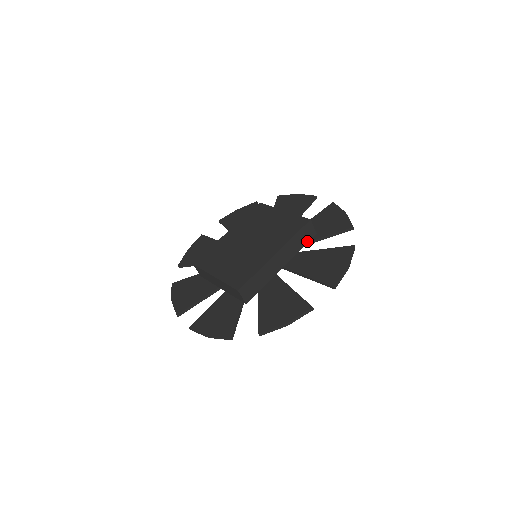
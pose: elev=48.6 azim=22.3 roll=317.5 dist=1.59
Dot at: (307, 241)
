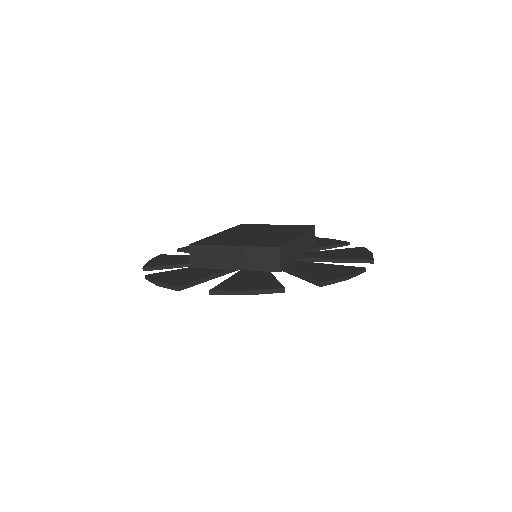
Dot at: (311, 246)
